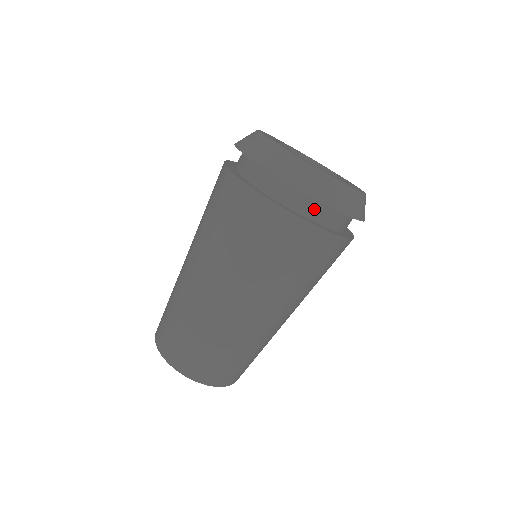
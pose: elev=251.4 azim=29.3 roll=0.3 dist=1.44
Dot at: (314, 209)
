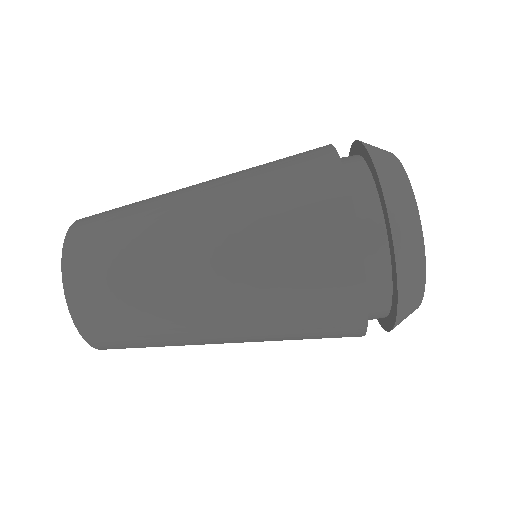
Dot at: (377, 258)
